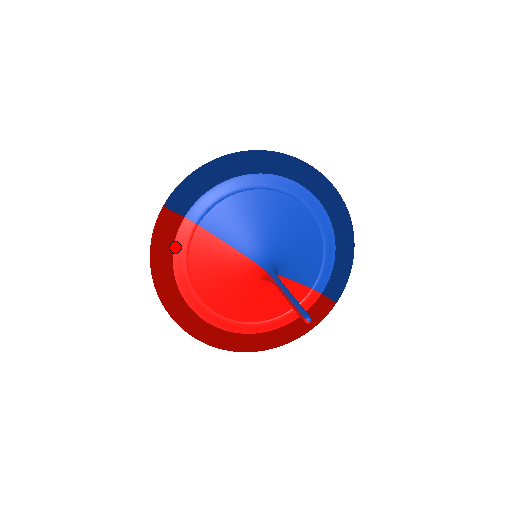
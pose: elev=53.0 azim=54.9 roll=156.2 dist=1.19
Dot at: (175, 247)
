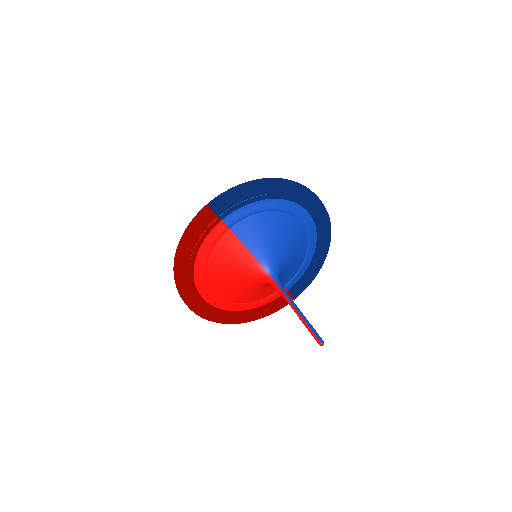
Dot at: (205, 241)
